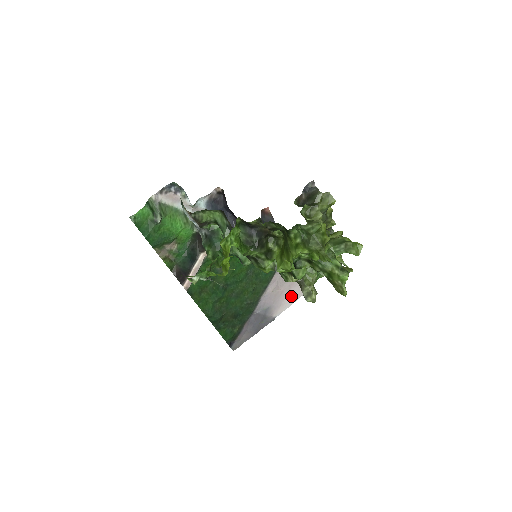
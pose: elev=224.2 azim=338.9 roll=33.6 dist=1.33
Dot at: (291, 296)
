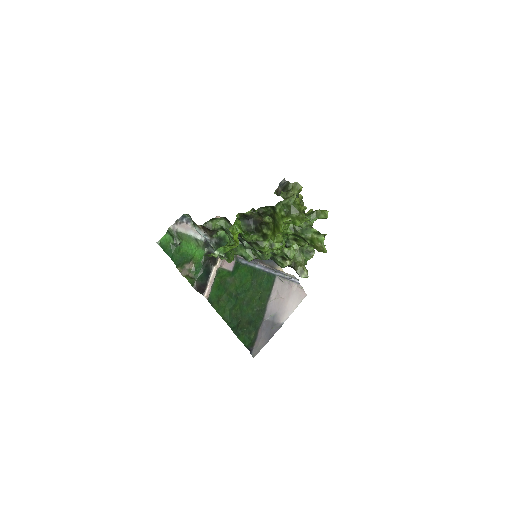
Dot at: (291, 303)
